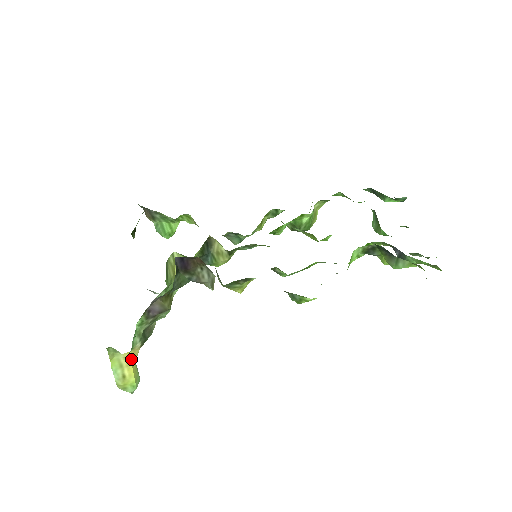
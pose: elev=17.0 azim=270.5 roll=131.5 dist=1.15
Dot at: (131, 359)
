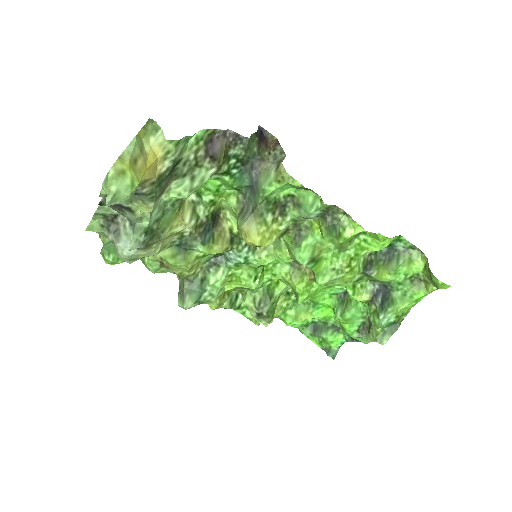
Dot at: (151, 164)
